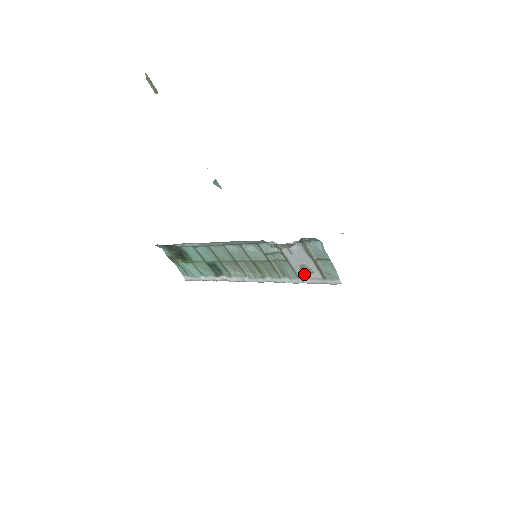
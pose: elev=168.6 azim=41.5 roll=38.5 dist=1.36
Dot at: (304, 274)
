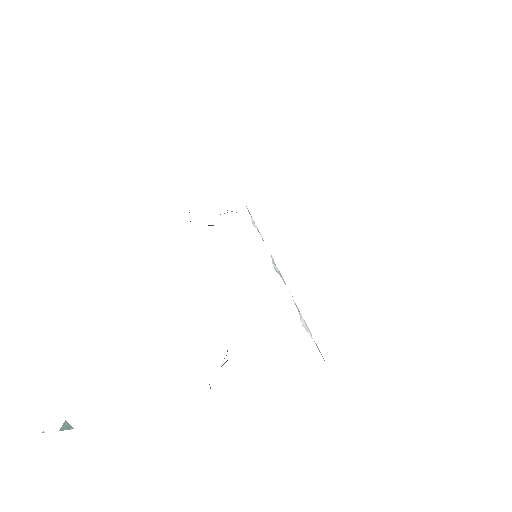
Dot at: occluded
